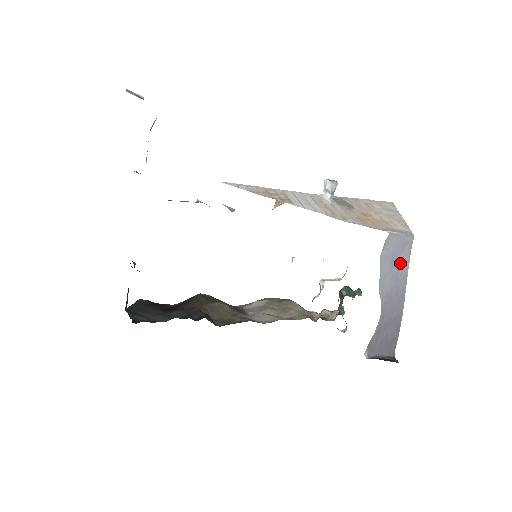
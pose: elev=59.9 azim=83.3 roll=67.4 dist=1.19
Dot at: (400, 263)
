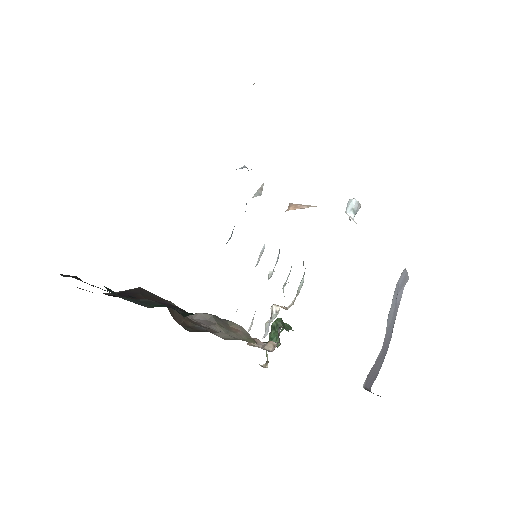
Dot at: (398, 299)
